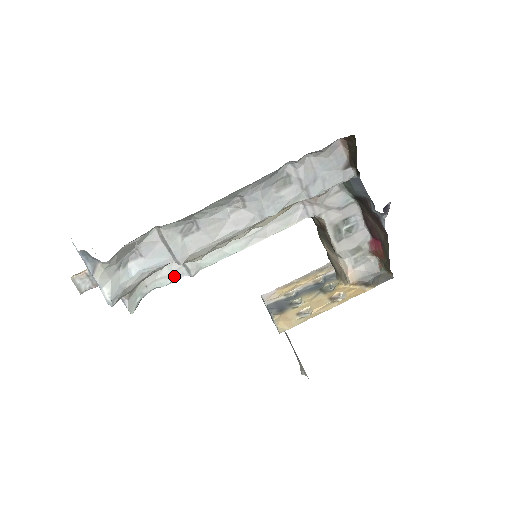
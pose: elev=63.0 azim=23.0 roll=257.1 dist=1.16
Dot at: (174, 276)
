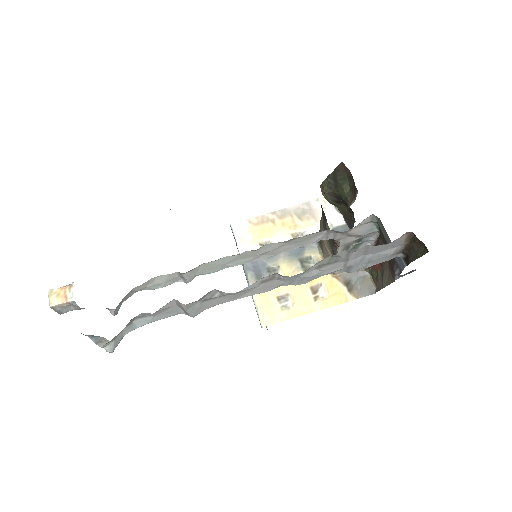
Dot at: (167, 283)
